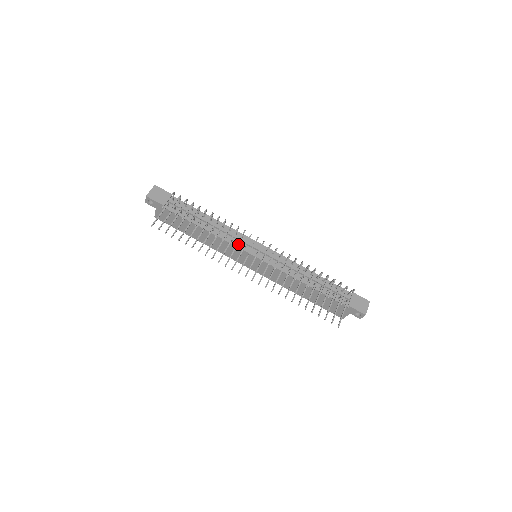
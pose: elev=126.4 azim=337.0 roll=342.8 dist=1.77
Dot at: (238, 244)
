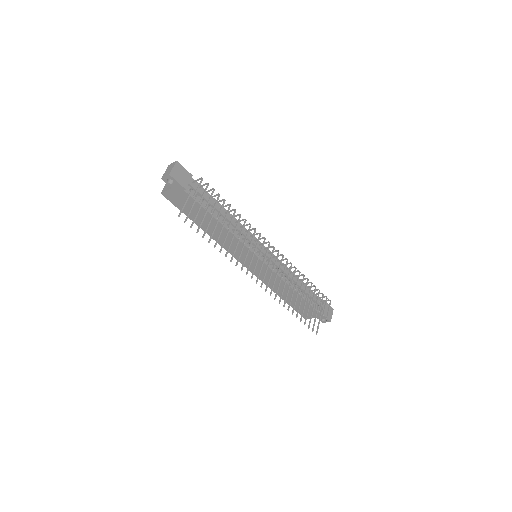
Dot at: (247, 244)
